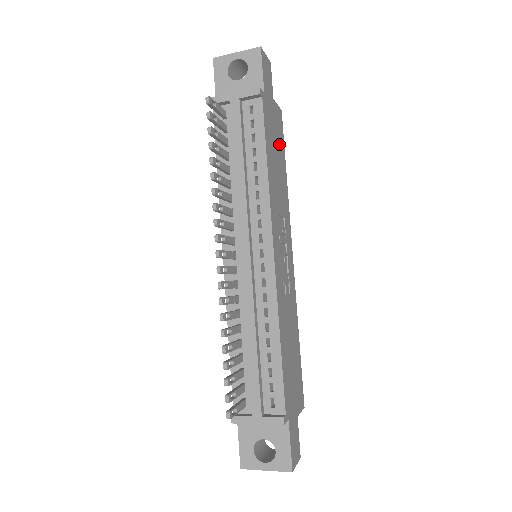
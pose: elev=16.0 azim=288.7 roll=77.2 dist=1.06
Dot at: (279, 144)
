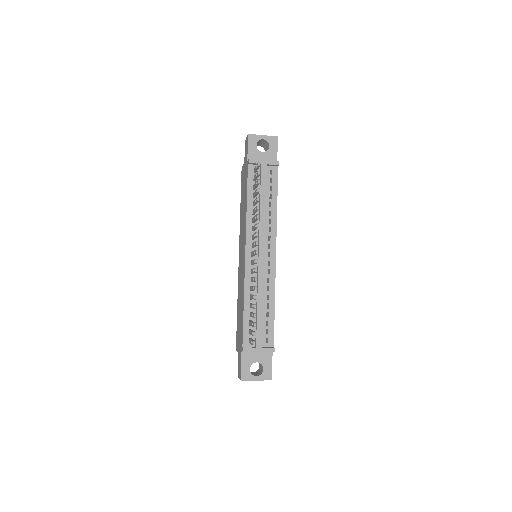
Dot at: occluded
